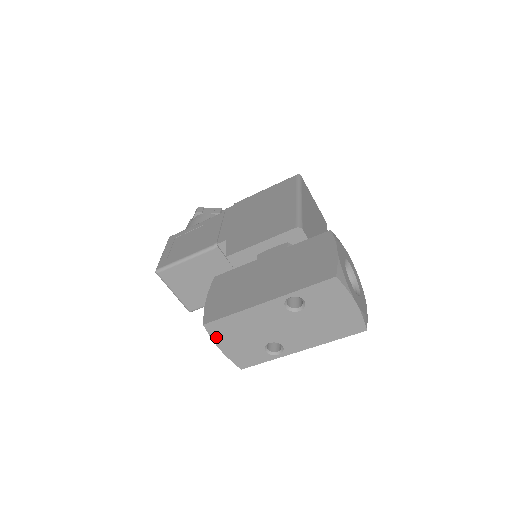
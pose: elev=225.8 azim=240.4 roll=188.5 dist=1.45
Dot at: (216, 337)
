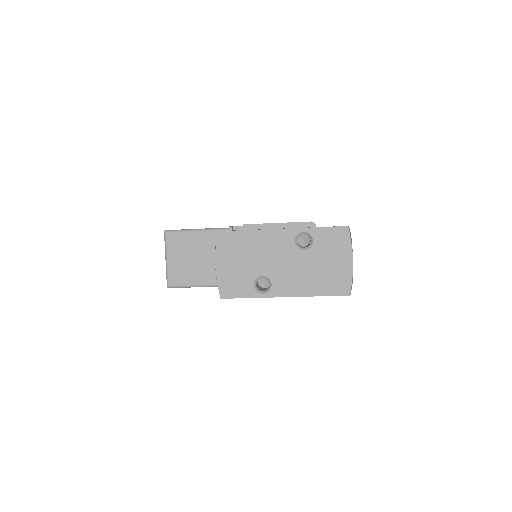
Dot at: (220, 250)
